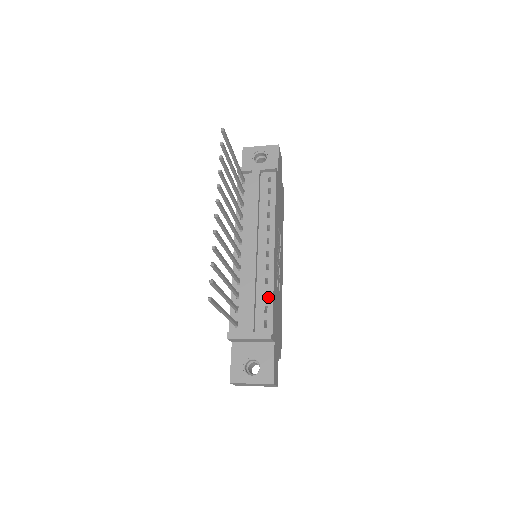
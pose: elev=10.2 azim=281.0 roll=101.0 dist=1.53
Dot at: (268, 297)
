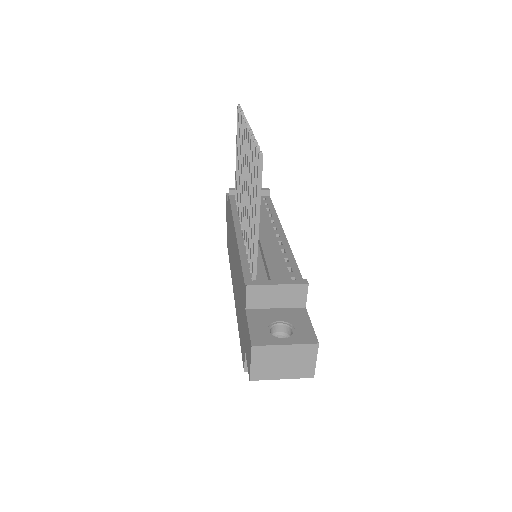
Dot at: (289, 261)
